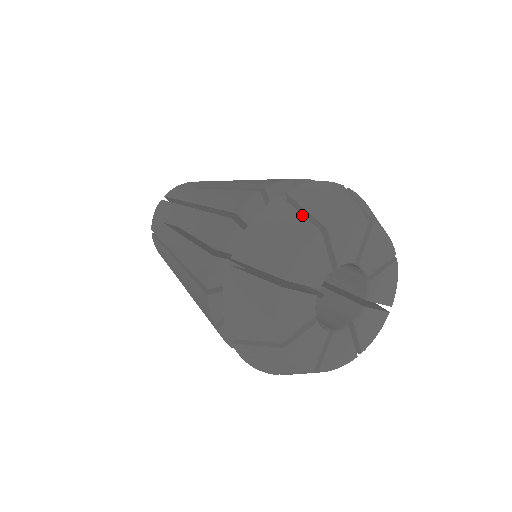
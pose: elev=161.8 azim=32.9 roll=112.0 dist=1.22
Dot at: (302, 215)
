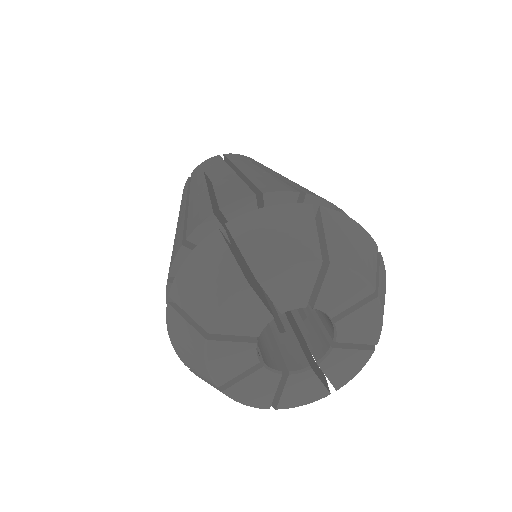
Dot at: (188, 323)
